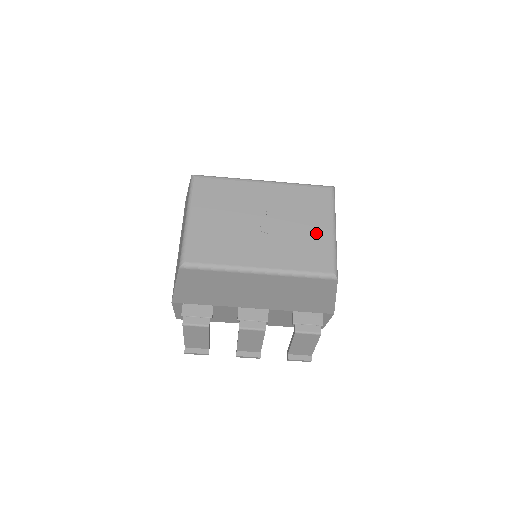
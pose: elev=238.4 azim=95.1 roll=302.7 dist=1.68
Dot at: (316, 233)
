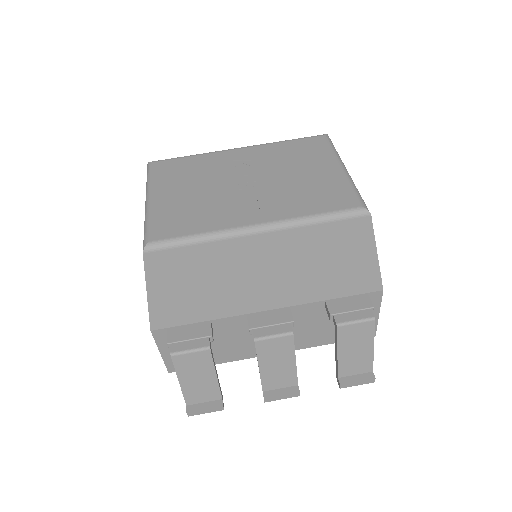
Dot at: (322, 175)
